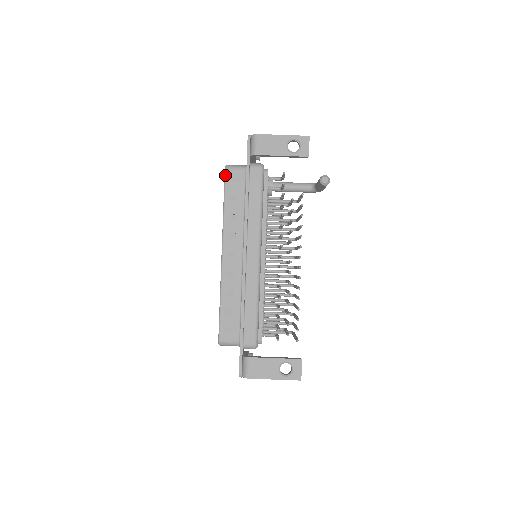
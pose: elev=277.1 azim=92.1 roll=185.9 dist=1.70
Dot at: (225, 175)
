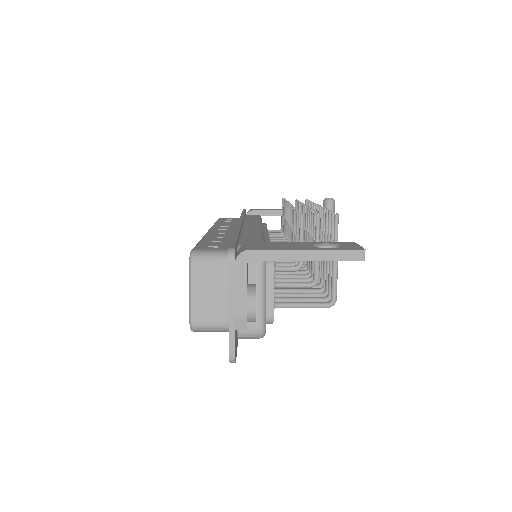
Dot at: occluded
